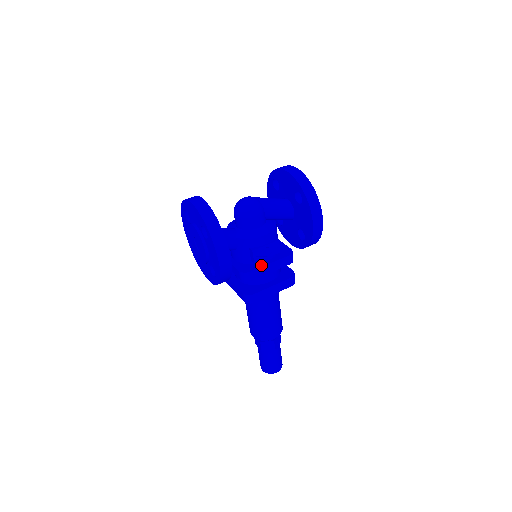
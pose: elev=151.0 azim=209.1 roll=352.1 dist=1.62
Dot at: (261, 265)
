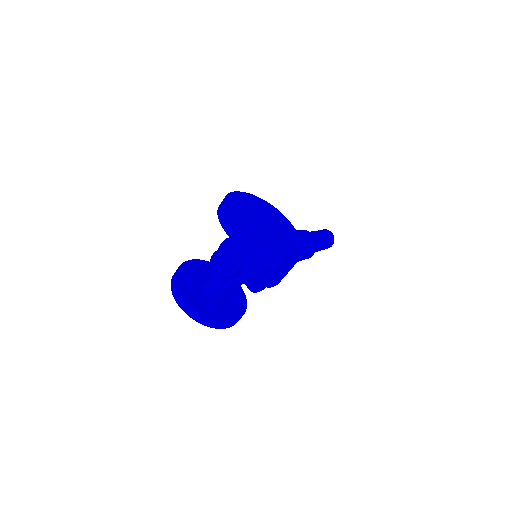
Dot at: (263, 281)
